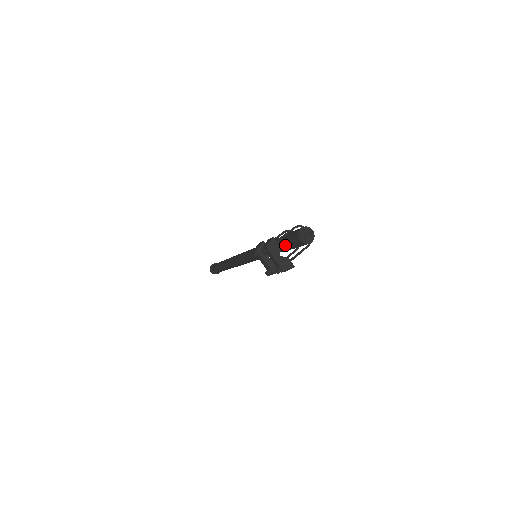
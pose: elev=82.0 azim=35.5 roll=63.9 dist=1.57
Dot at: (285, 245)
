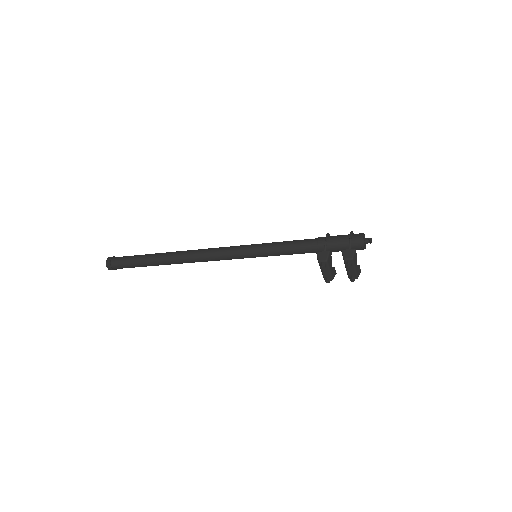
Dot at: (331, 249)
